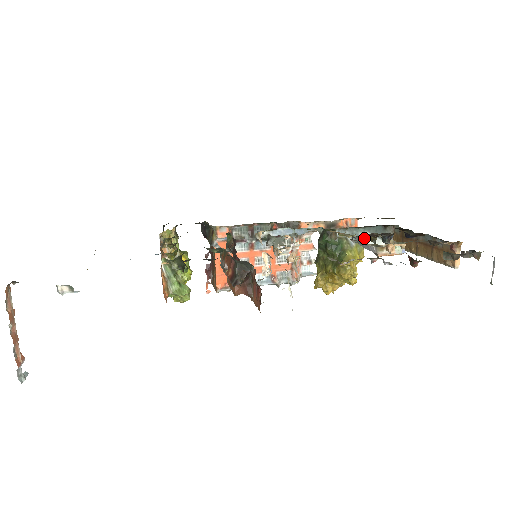
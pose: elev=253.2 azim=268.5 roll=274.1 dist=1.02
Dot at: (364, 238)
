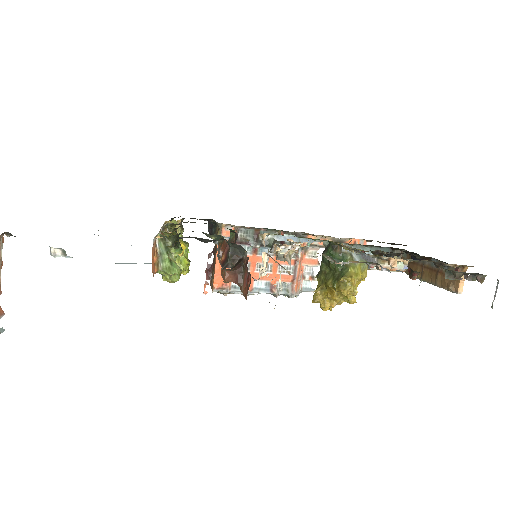
Dot at: occluded
